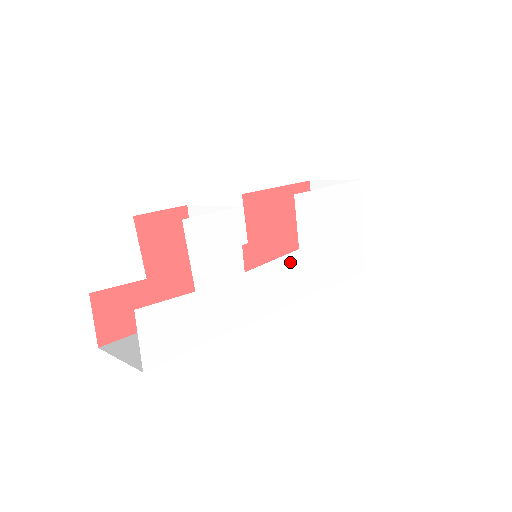
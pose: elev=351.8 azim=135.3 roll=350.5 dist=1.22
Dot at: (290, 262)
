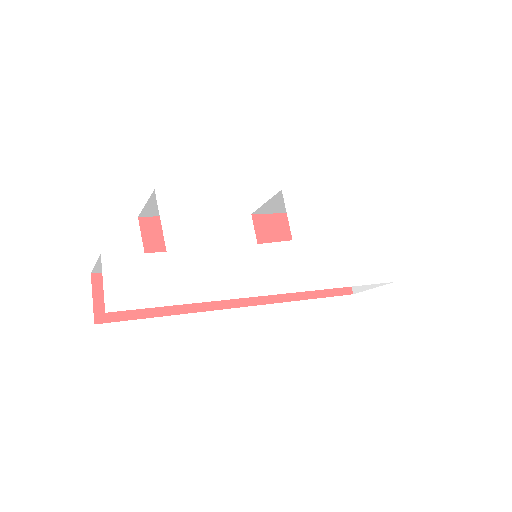
Dot at: (282, 250)
